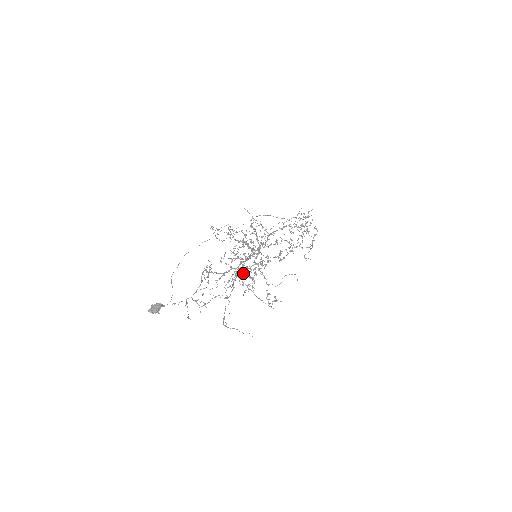
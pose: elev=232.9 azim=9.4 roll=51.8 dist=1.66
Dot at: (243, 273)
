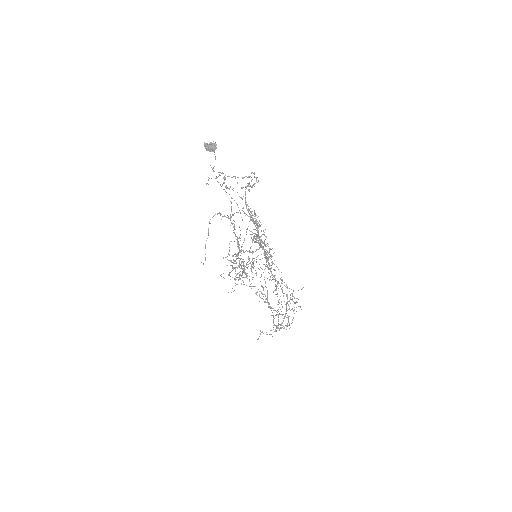
Dot at: (231, 260)
